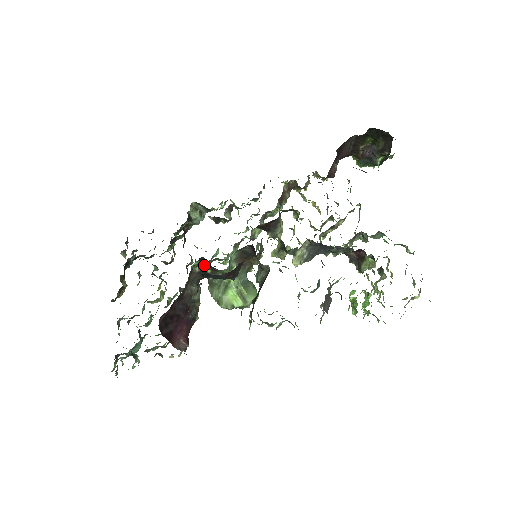
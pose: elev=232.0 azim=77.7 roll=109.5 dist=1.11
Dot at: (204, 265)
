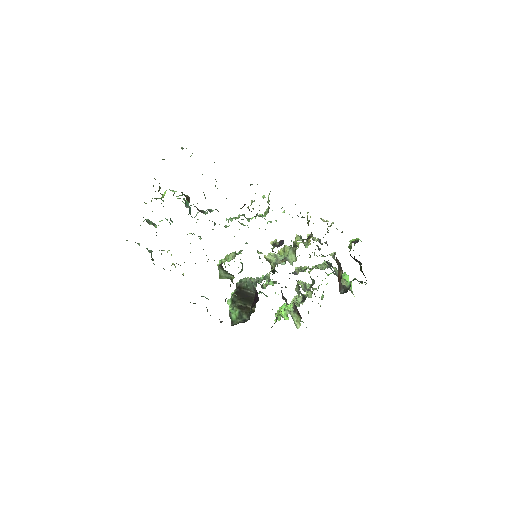
Dot at: occluded
